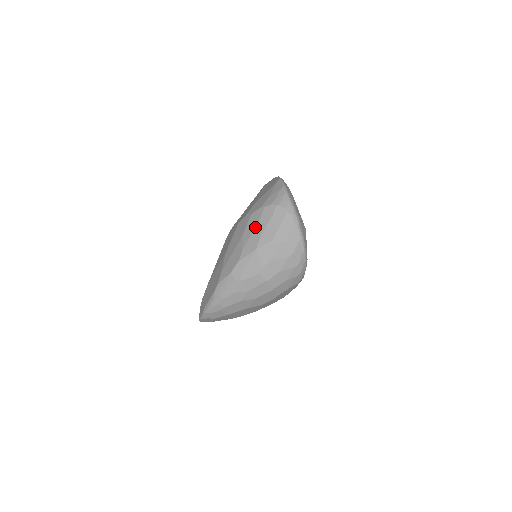
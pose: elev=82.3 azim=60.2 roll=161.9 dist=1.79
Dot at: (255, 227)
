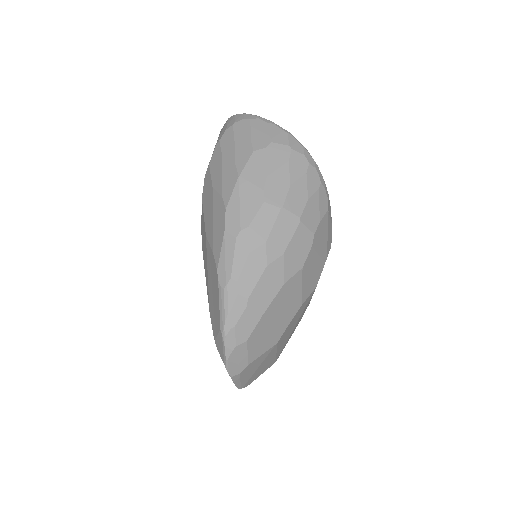
Dot at: (221, 163)
